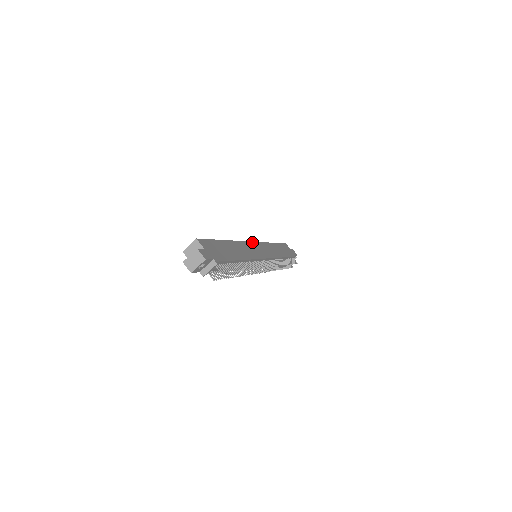
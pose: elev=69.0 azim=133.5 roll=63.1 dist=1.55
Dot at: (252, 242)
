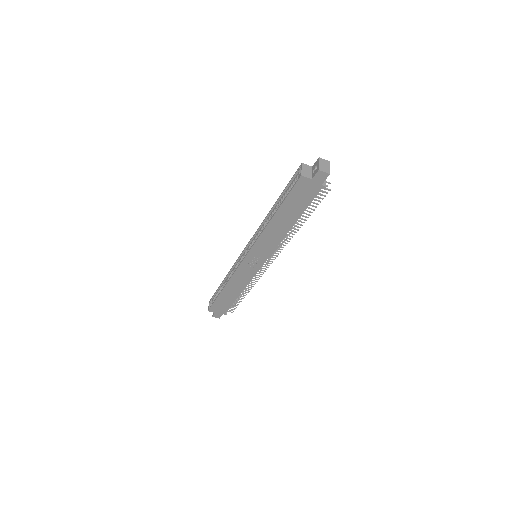
Dot at: (248, 244)
